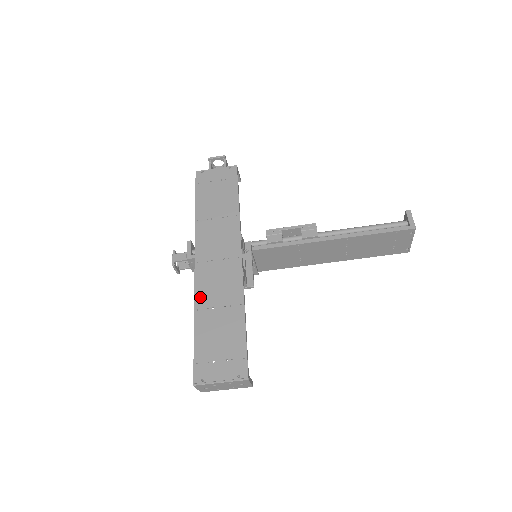
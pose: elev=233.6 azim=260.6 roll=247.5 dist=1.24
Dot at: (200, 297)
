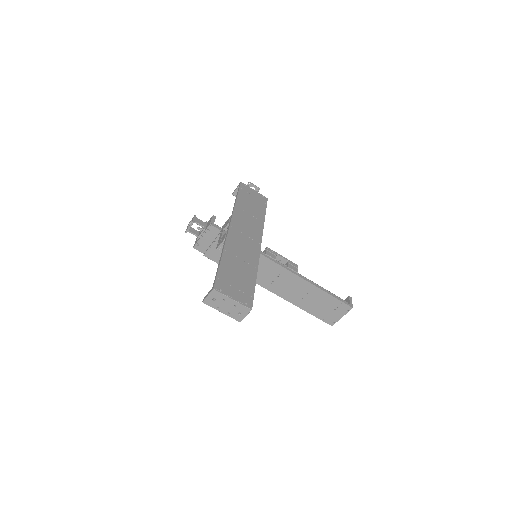
Dot at: (229, 245)
